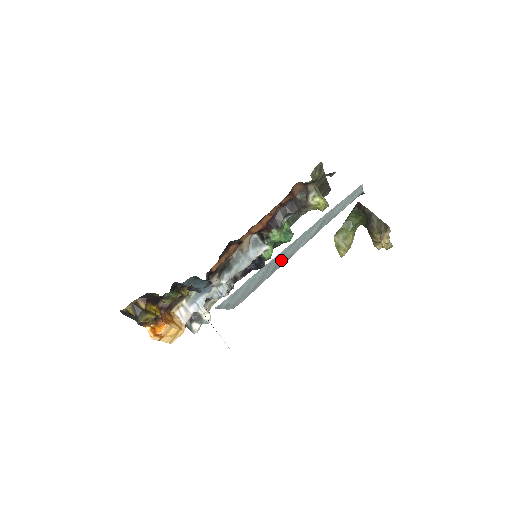
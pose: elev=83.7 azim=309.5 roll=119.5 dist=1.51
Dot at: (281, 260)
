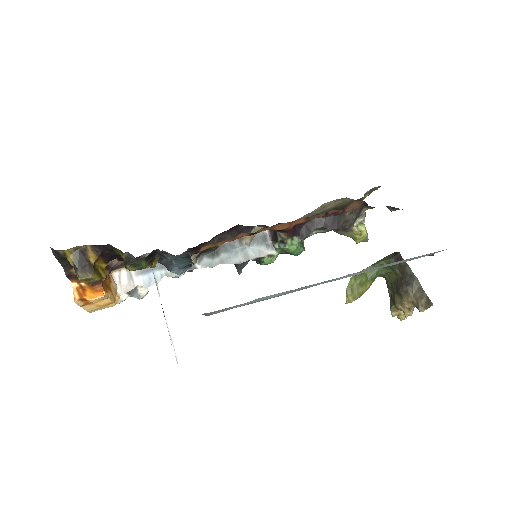
Dot at: (306, 287)
